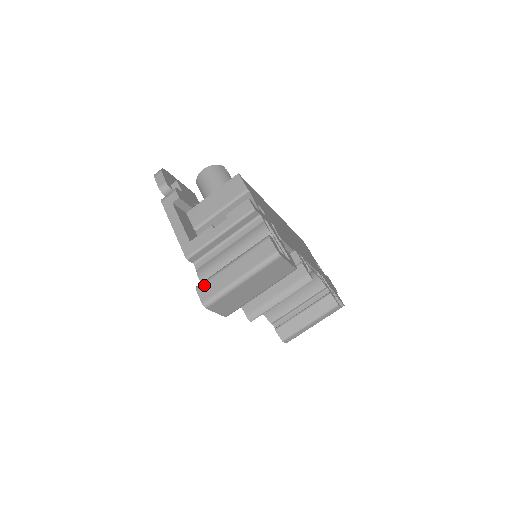
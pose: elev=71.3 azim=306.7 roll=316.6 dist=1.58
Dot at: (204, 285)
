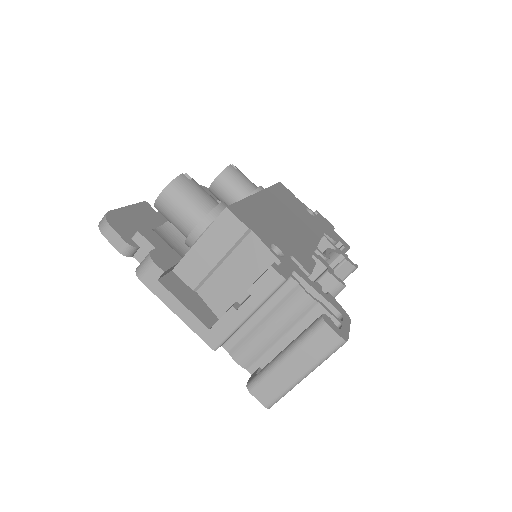
Dot at: (259, 387)
